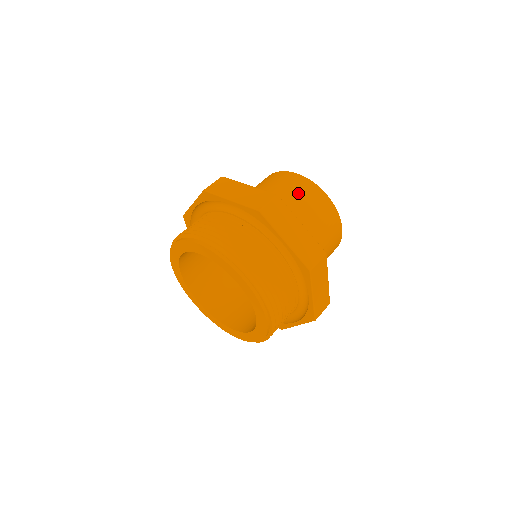
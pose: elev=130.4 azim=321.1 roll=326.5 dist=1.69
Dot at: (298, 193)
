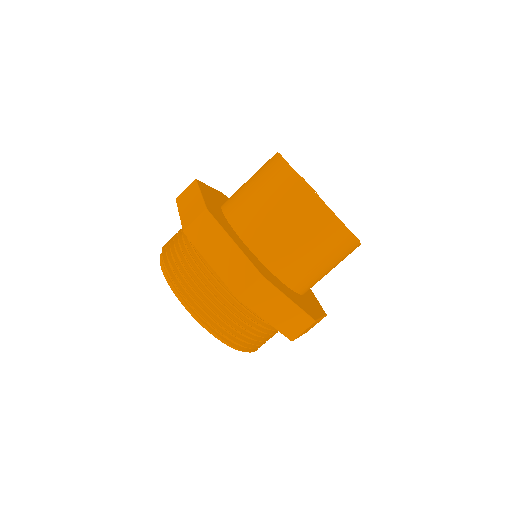
Dot at: (269, 188)
